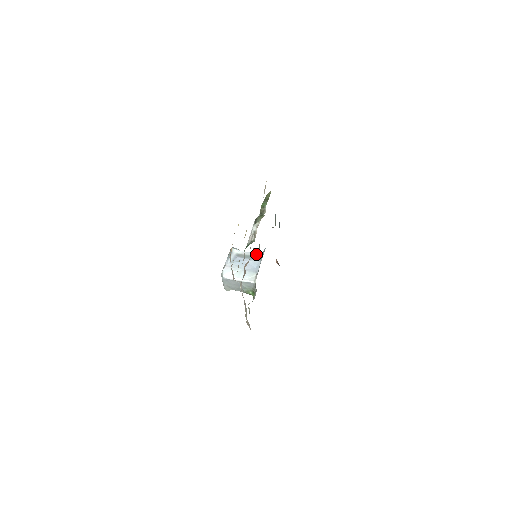
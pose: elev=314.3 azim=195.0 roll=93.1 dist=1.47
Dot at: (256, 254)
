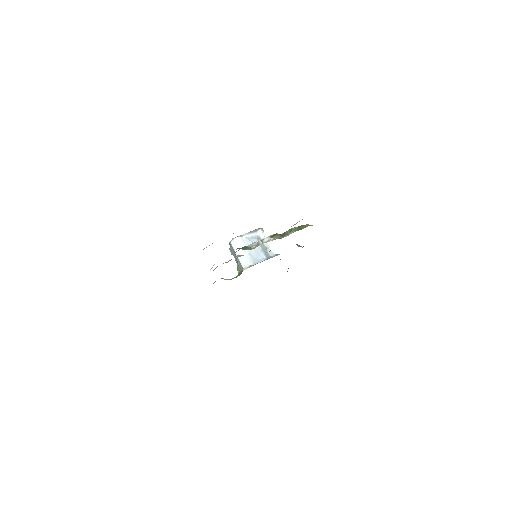
Dot at: (270, 251)
